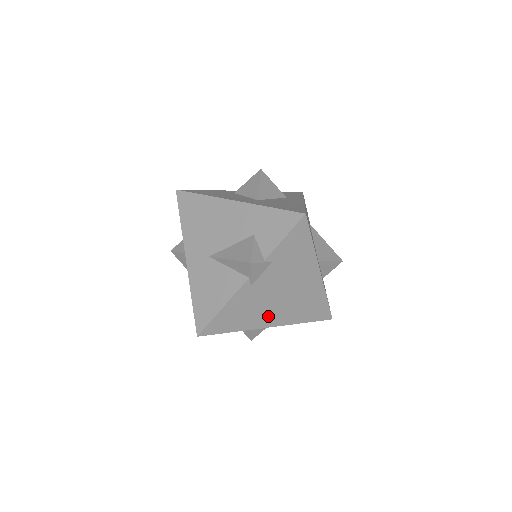
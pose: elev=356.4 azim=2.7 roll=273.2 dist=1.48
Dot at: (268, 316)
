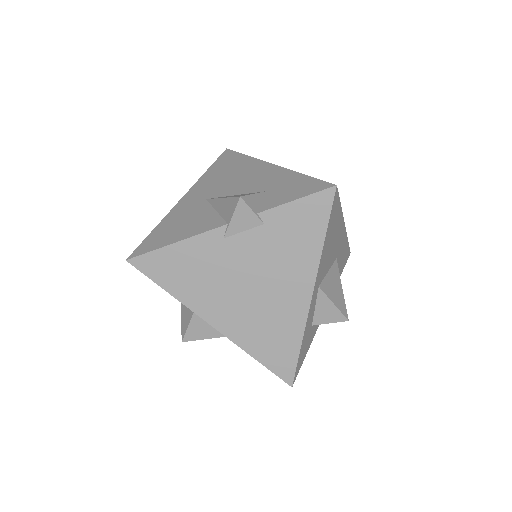
Dot at: (219, 306)
